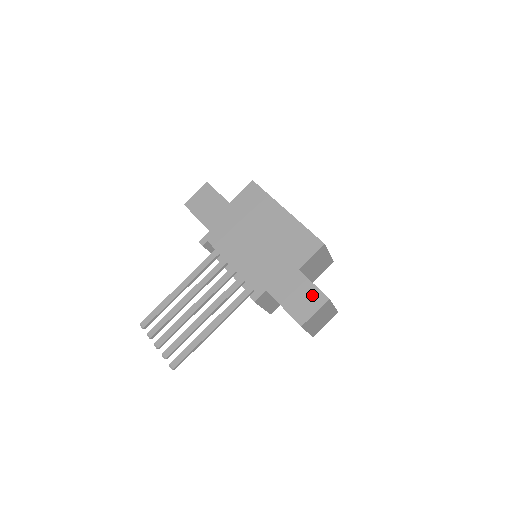
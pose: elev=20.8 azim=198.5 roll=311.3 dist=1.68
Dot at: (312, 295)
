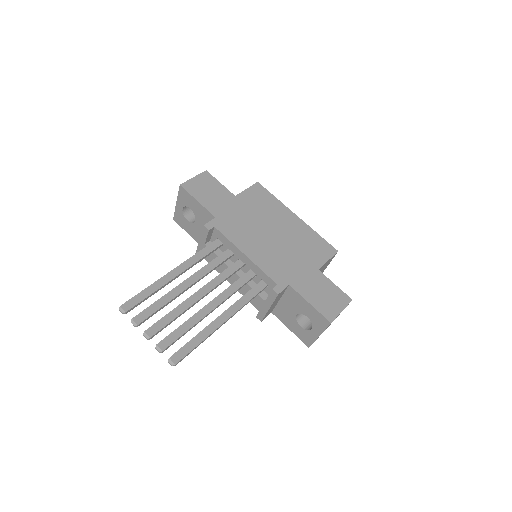
Dot at: (336, 294)
